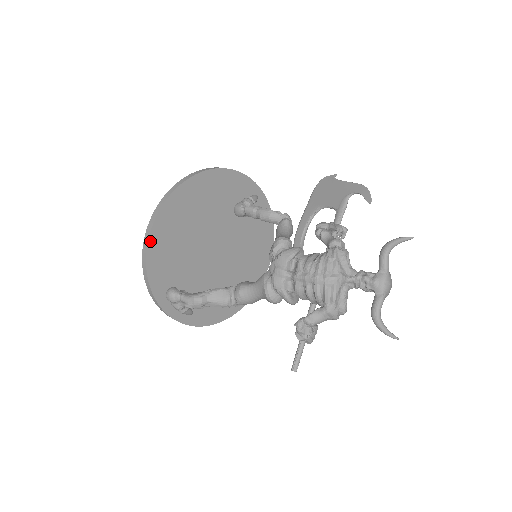
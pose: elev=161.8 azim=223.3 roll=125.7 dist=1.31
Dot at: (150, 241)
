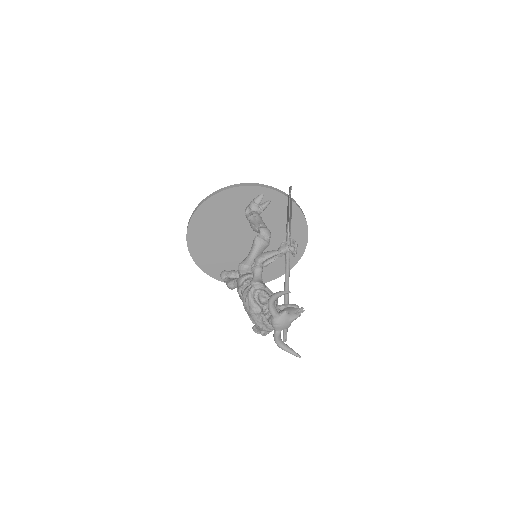
Dot at: (191, 254)
